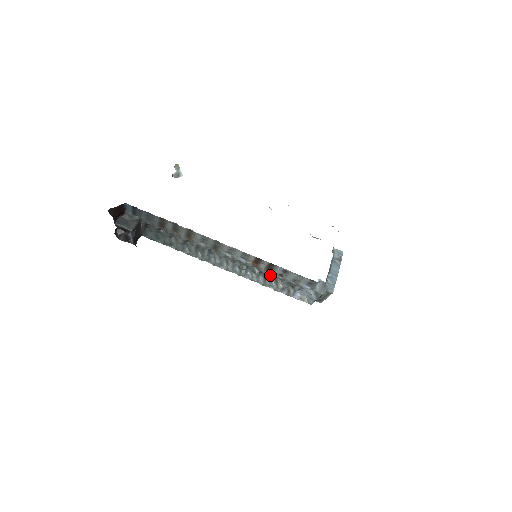
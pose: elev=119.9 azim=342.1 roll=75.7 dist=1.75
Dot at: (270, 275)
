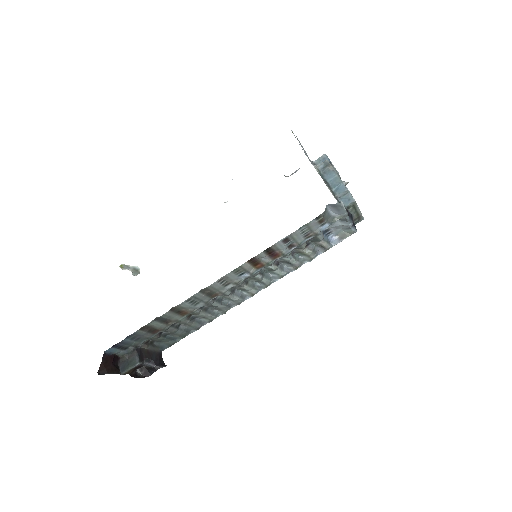
Dot at: (285, 257)
